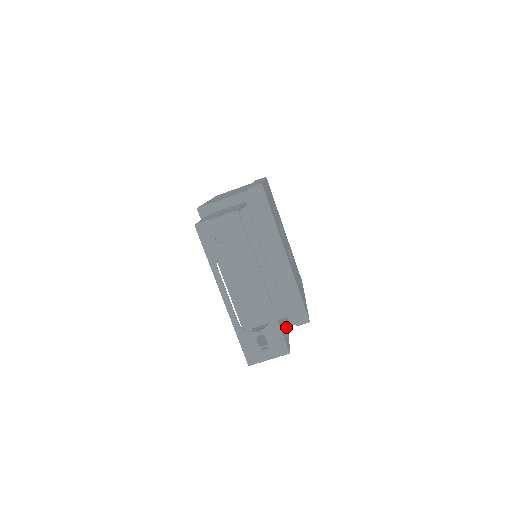
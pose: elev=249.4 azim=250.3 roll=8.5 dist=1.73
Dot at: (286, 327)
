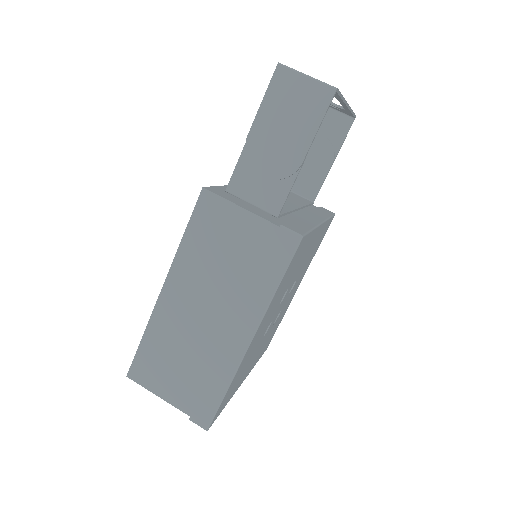
Dot at: (297, 173)
